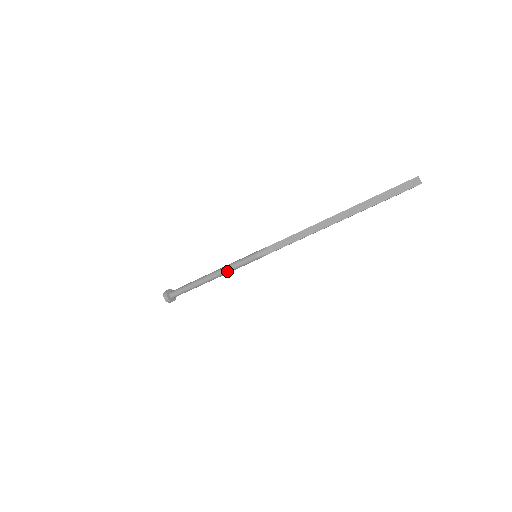
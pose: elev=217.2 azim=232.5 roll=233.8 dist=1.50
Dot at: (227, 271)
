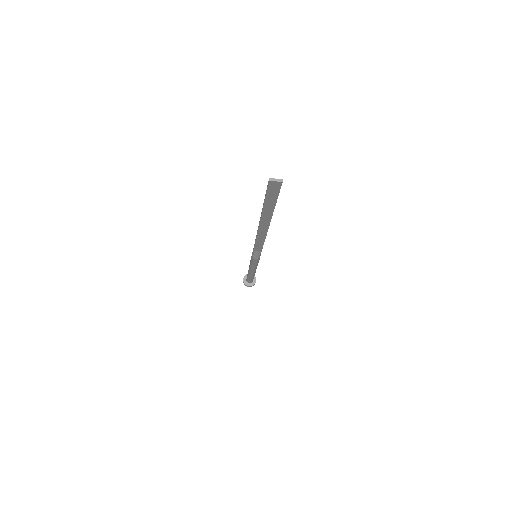
Dot at: (255, 268)
